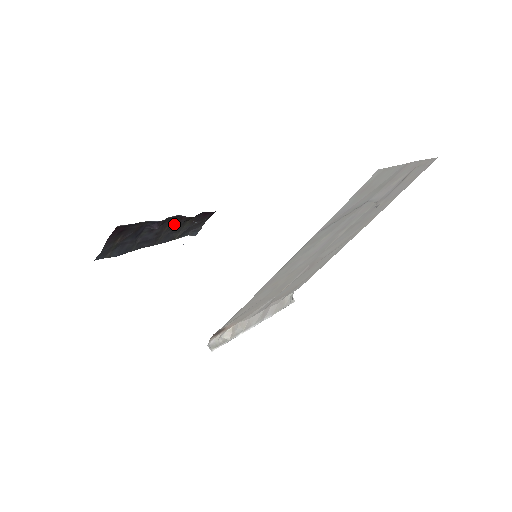
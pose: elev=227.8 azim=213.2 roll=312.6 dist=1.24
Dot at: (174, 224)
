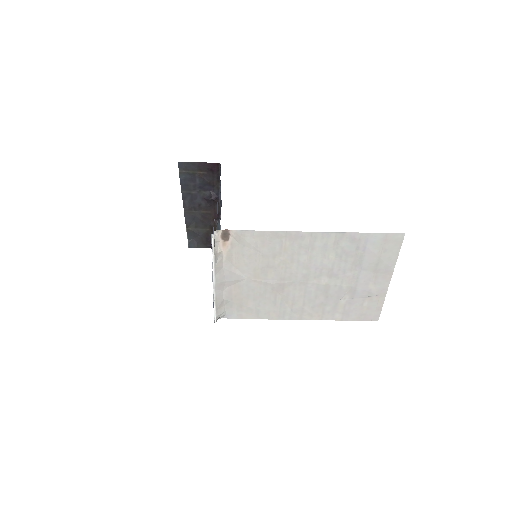
Dot at: (208, 217)
